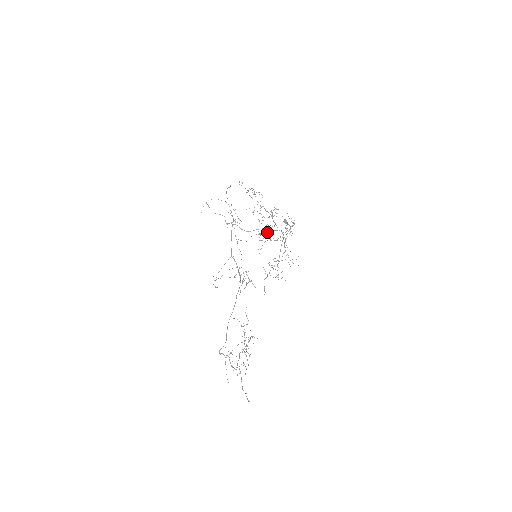
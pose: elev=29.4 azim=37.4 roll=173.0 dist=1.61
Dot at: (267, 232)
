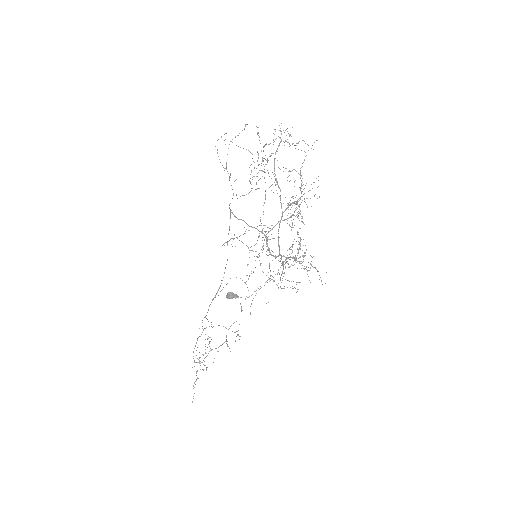
Dot at: occluded
